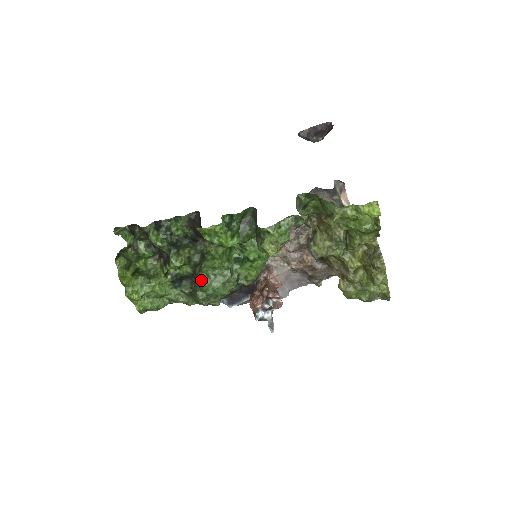
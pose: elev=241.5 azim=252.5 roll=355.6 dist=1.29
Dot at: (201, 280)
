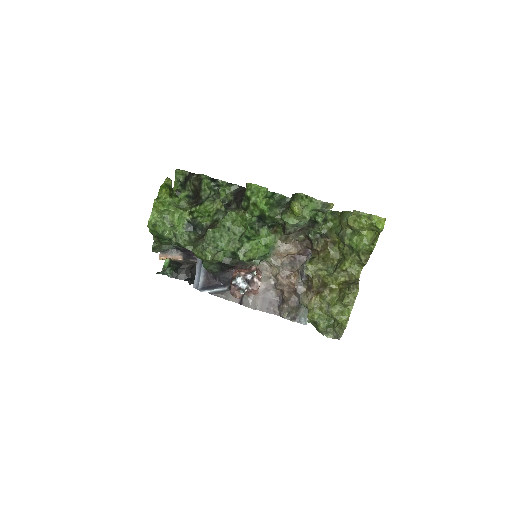
Dot at: (217, 226)
